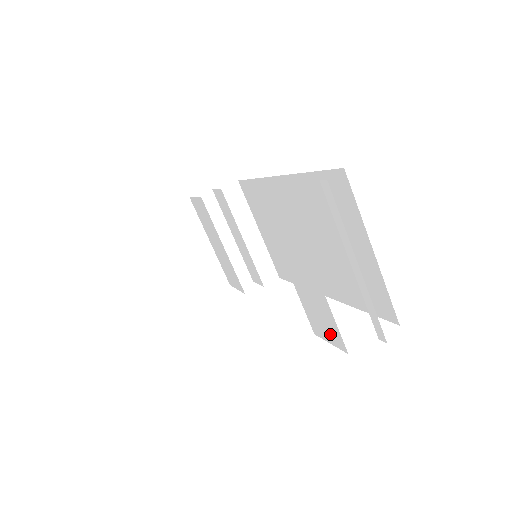
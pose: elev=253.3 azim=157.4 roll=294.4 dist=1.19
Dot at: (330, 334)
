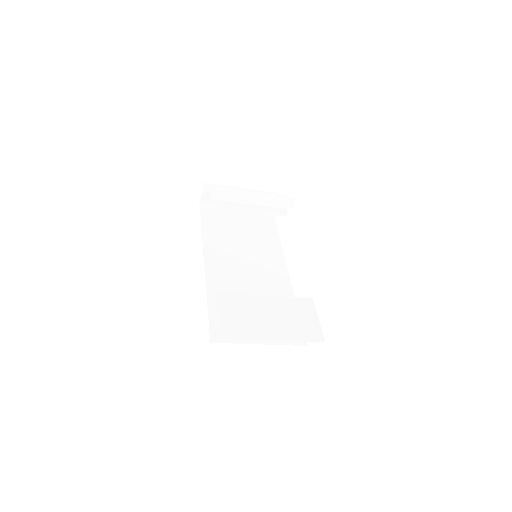
Dot at: occluded
